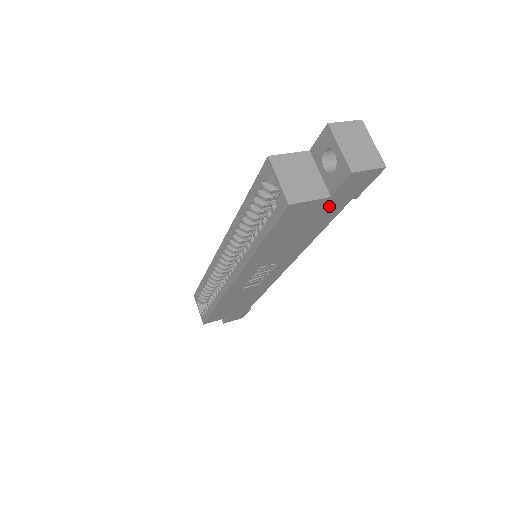
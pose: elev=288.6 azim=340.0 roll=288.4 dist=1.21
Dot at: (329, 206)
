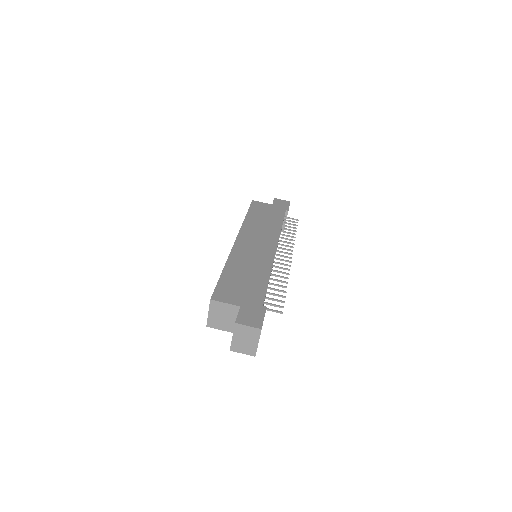
Dot at: occluded
